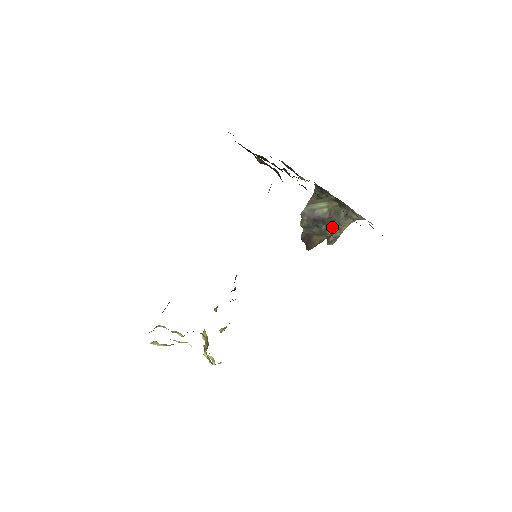
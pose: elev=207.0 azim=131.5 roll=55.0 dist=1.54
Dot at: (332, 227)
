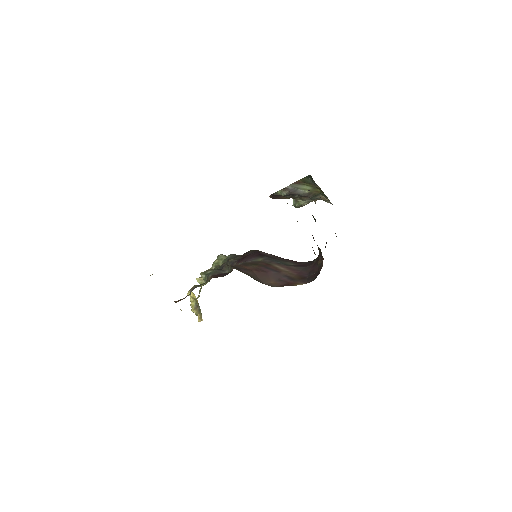
Dot at: (304, 199)
